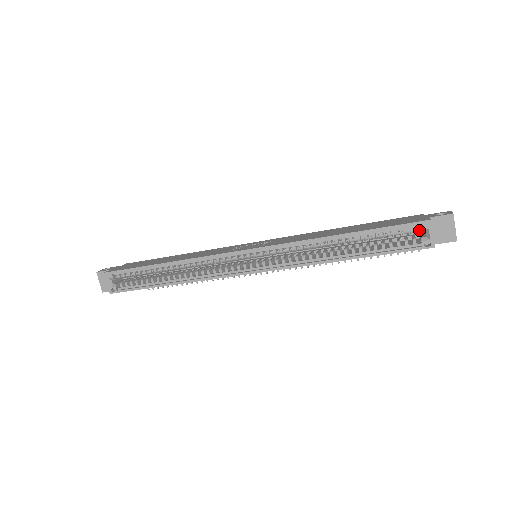
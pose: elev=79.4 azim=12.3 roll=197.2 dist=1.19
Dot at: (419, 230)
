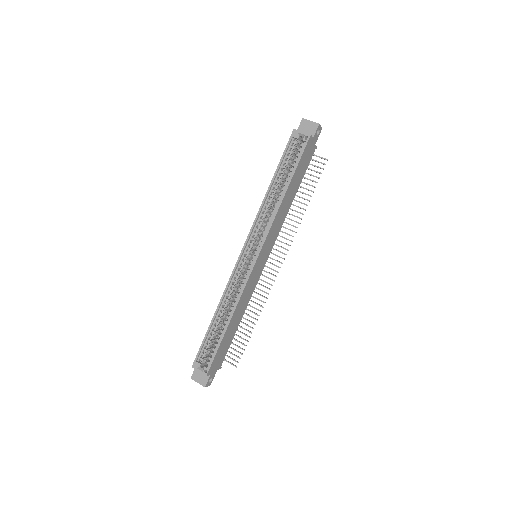
Dot at: (298, 140)
